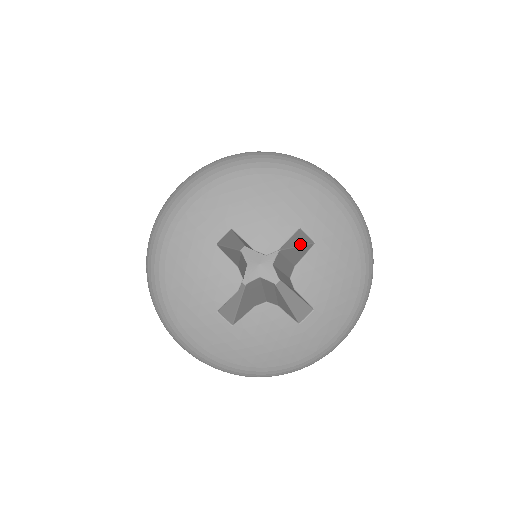
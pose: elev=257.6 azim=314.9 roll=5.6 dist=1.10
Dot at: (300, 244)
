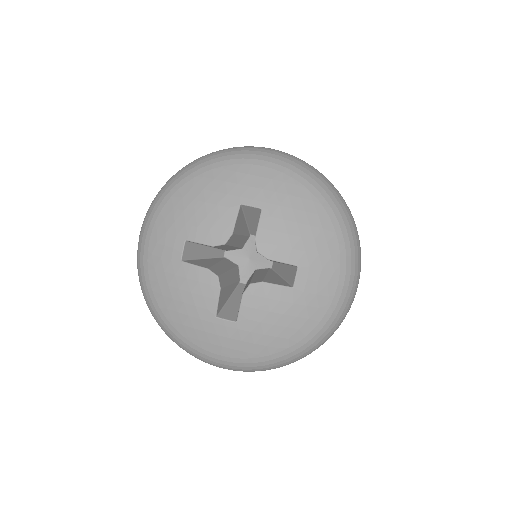
Dot at: (257, 219)
